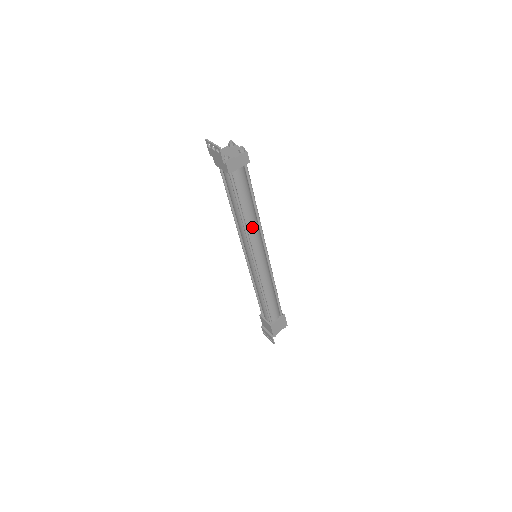
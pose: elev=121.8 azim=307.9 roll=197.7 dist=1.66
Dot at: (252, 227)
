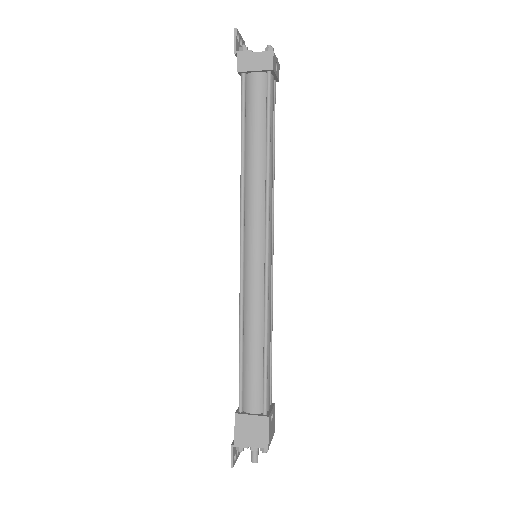
Dot at: (253, 183)
